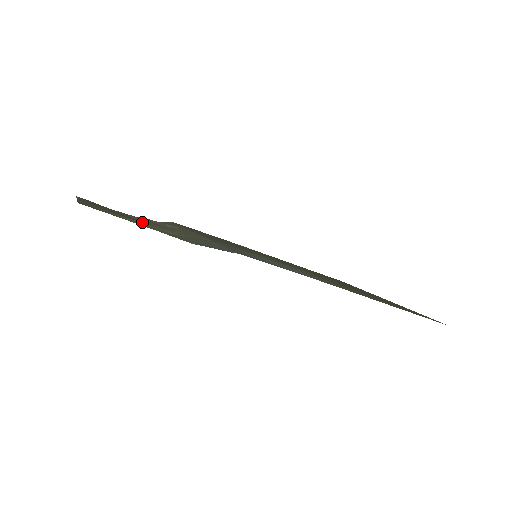
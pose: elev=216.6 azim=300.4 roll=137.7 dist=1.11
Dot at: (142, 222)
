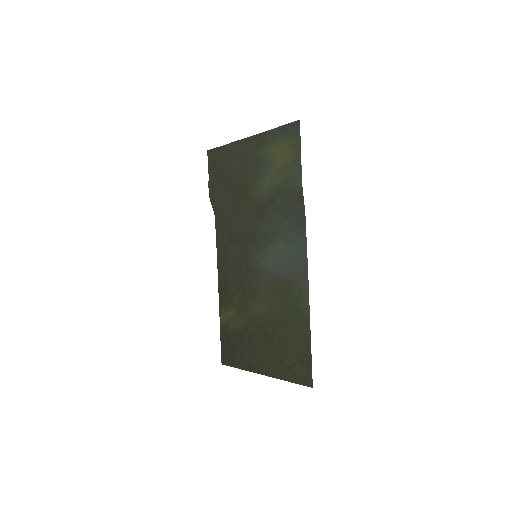
Dot at: (241, 181)
